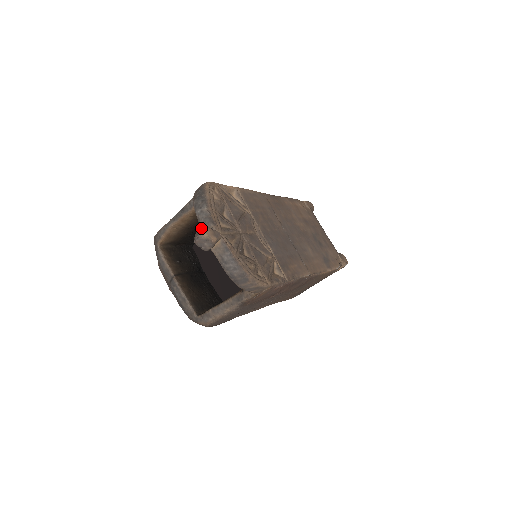
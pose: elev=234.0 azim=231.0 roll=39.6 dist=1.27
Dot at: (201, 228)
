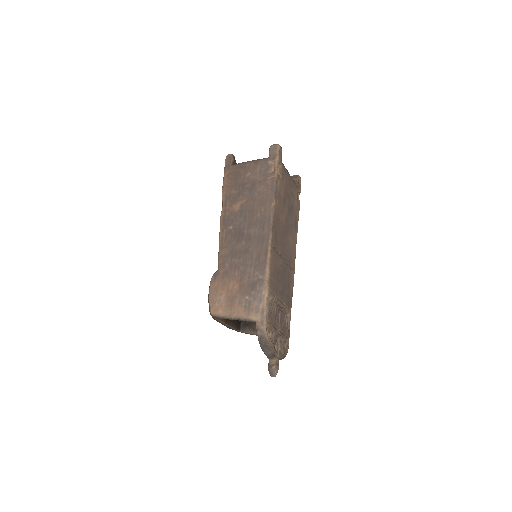
Dot at: (273, 370)
